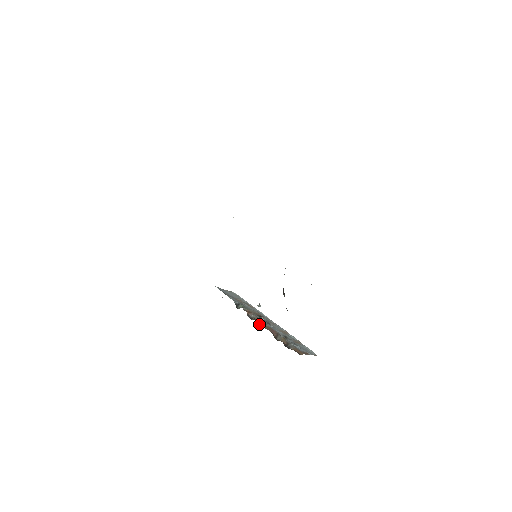
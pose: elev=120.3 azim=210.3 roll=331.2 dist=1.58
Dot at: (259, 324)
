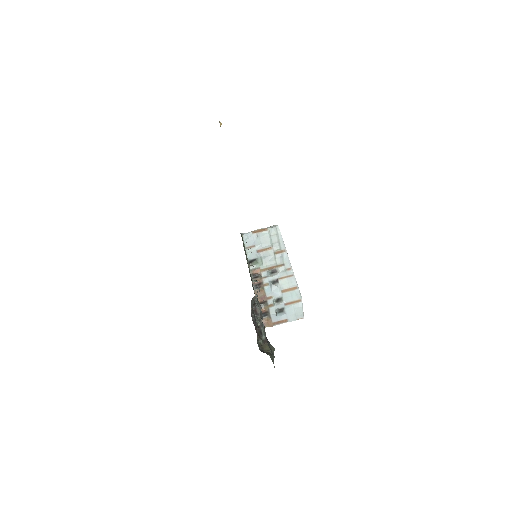
Dot at: (258, 286)
